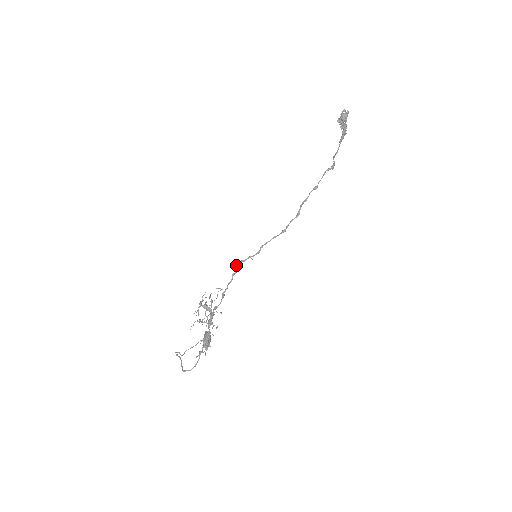
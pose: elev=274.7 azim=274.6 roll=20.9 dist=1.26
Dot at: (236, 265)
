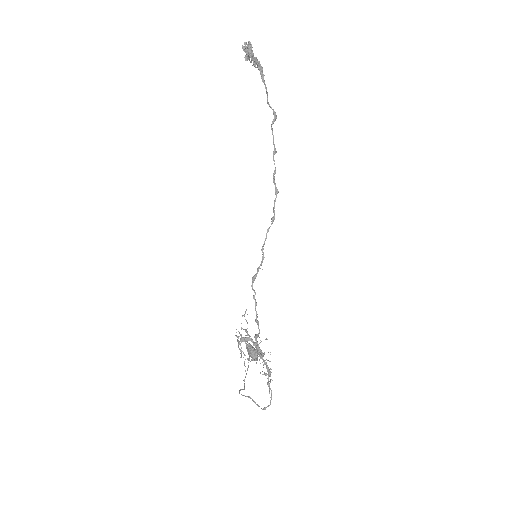
Dot at: (251, 286)
